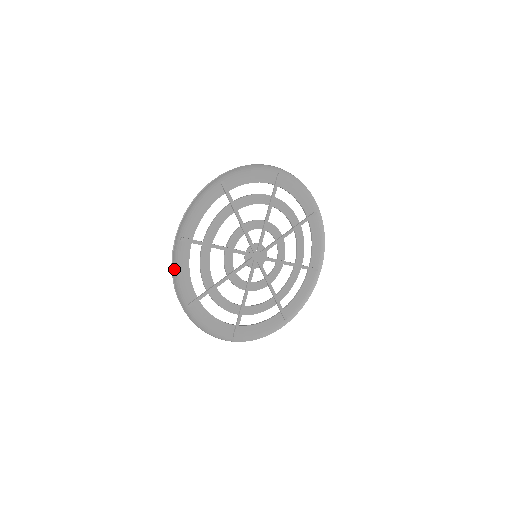
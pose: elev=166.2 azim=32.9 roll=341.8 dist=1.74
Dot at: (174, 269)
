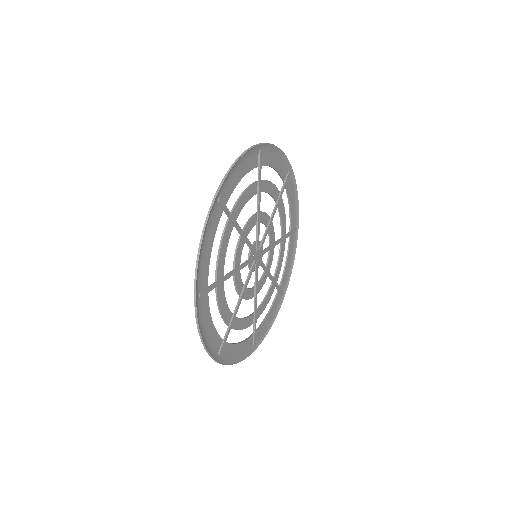
Dot at: (203, 237)
